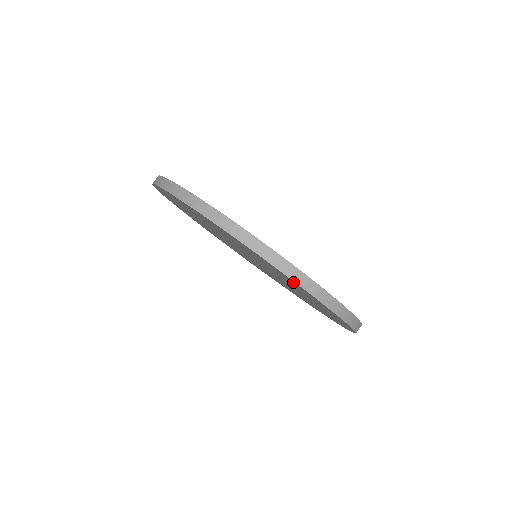
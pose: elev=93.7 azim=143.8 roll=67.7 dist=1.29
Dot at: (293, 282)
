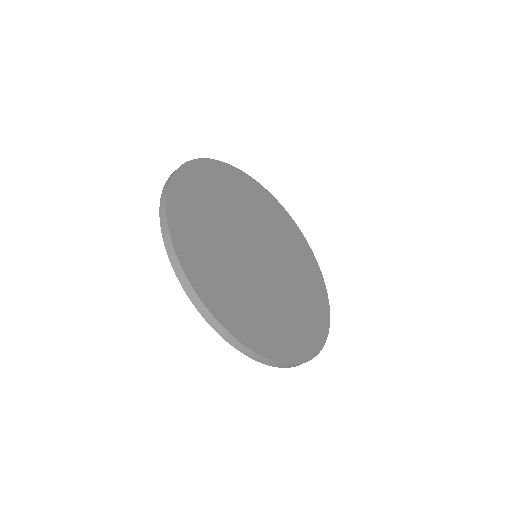
Dot at: occluded
